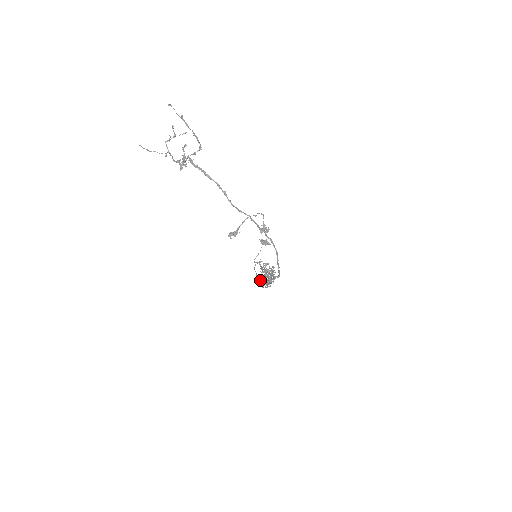
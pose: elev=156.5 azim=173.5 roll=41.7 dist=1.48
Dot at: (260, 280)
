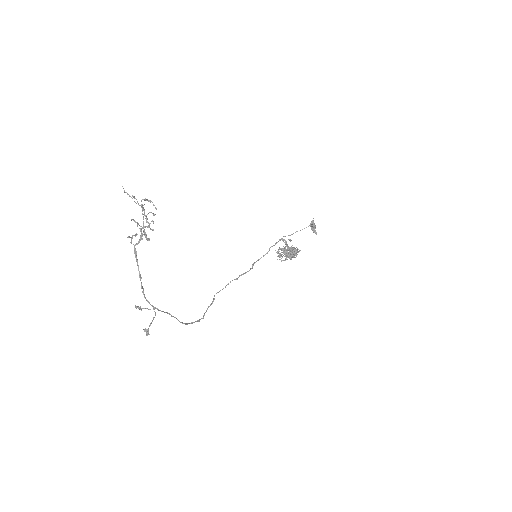
Dot at: (235, 279)
